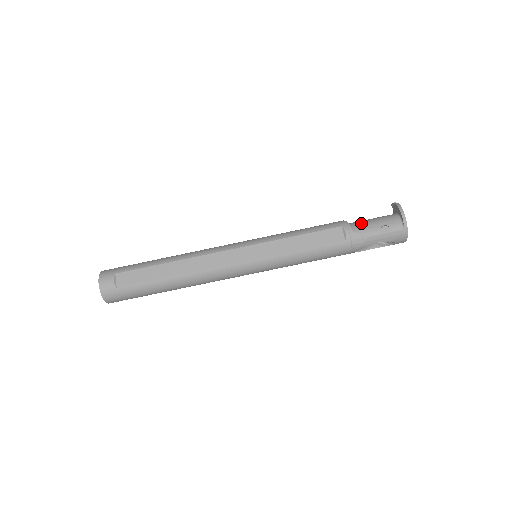
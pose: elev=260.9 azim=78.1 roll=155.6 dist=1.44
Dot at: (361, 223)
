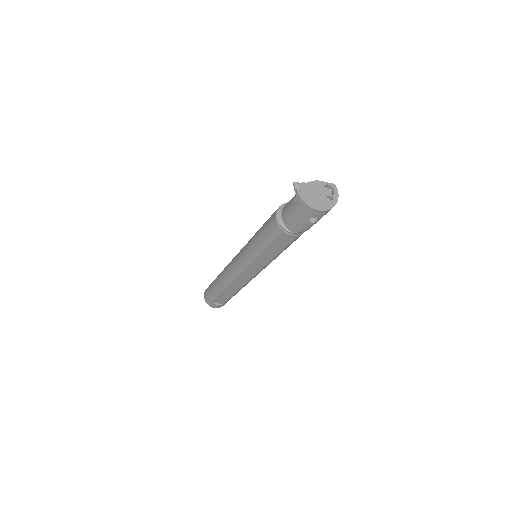
Dot at: (291, 223)
